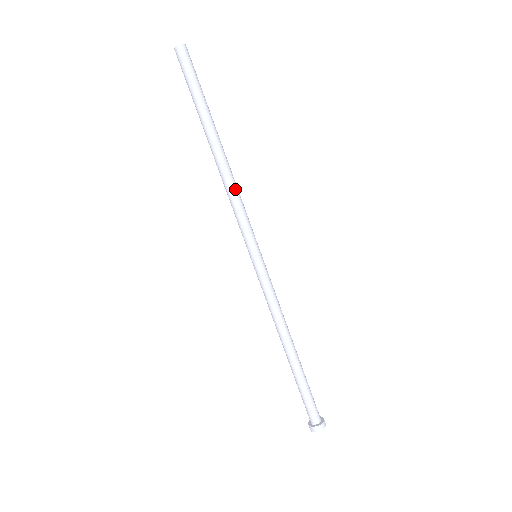
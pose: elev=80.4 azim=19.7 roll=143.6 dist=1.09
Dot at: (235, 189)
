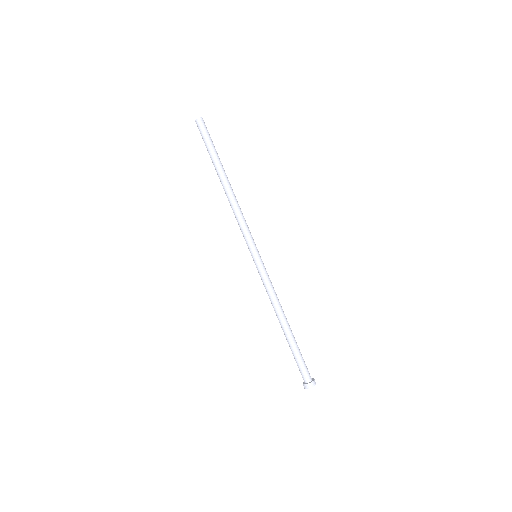
Dot at: (236, 211)
